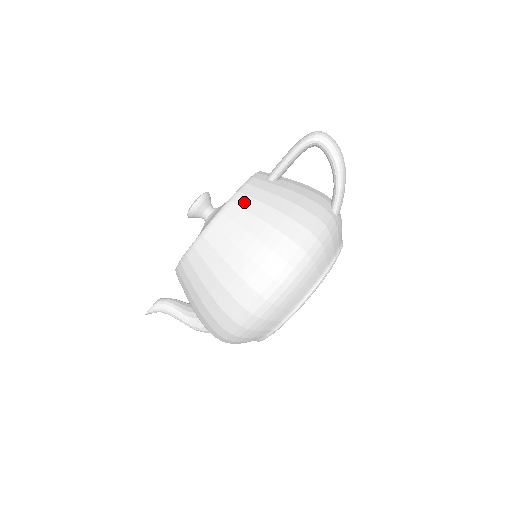
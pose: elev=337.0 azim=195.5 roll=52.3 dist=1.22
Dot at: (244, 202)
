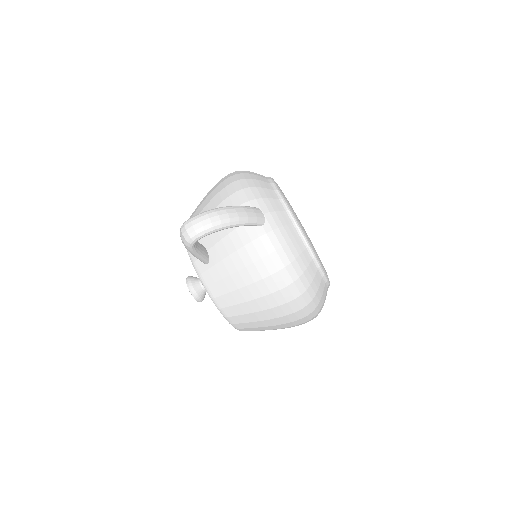
Dot at: (225, 302)
